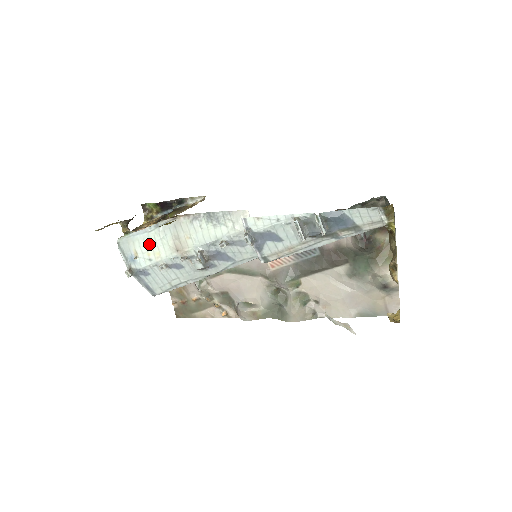
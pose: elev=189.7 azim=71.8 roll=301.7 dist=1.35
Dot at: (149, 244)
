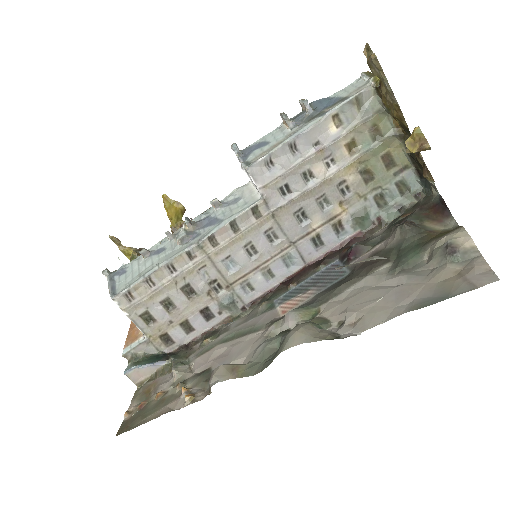
Dot at: occluded
